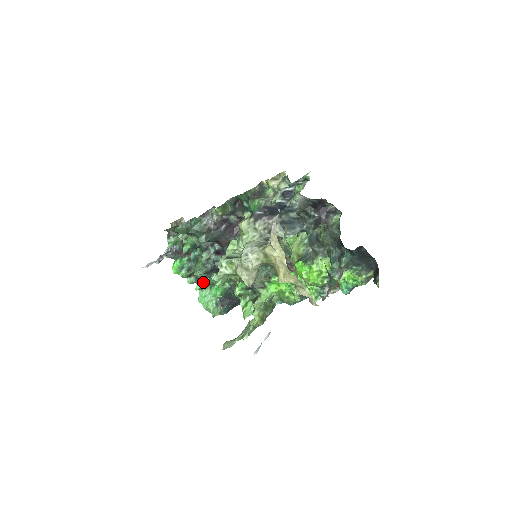
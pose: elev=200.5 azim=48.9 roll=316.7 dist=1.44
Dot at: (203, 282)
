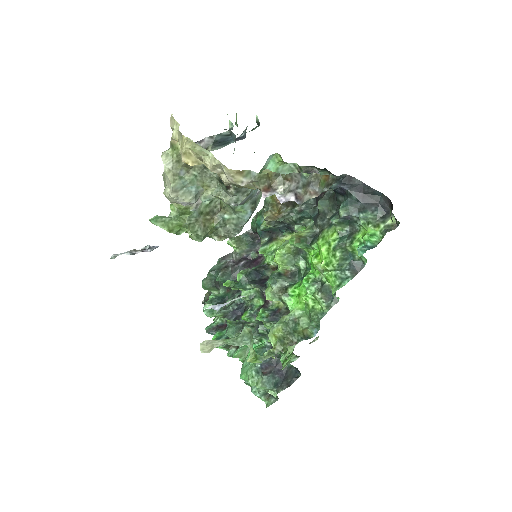
Dot at: (240, 347)
